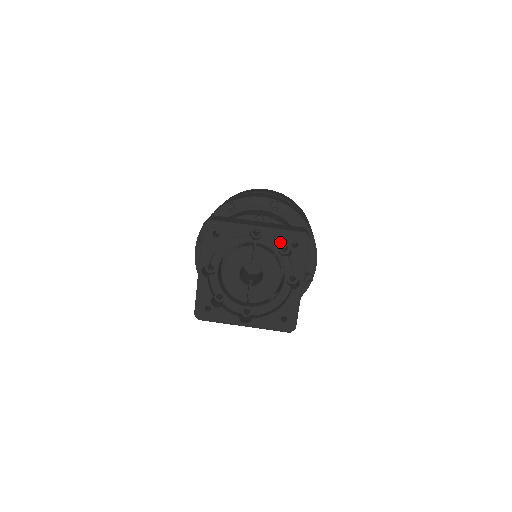
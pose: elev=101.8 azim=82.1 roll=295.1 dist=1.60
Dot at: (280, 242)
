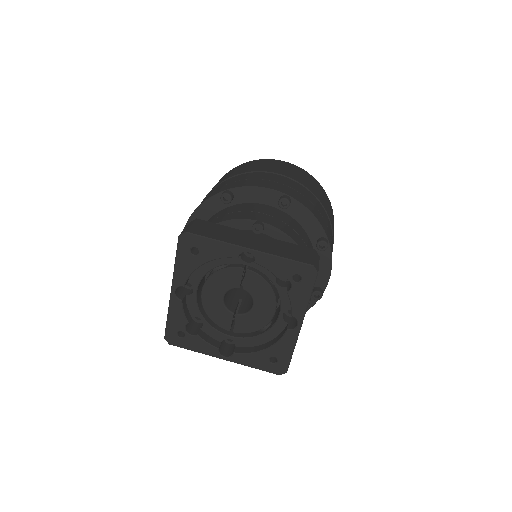
Dot at: (278, 272)
